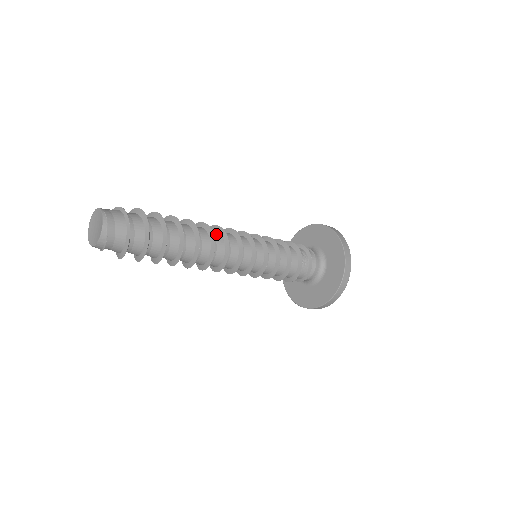
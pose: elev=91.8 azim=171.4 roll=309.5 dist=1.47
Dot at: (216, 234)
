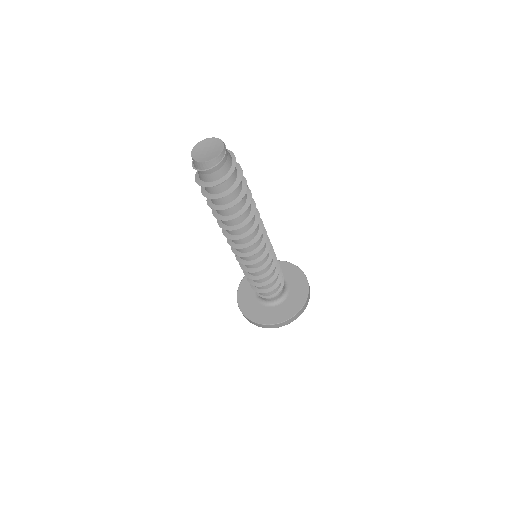
Dot at: occluded
